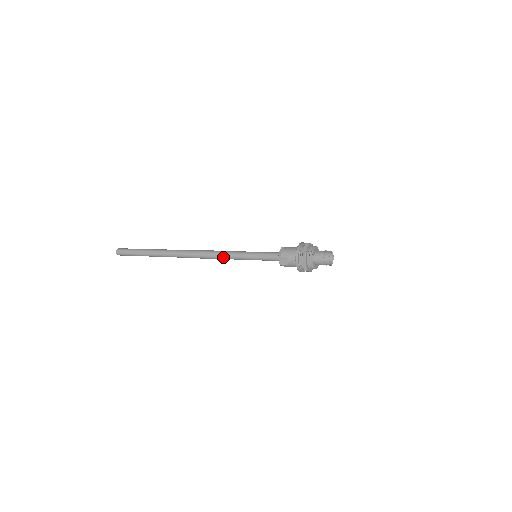
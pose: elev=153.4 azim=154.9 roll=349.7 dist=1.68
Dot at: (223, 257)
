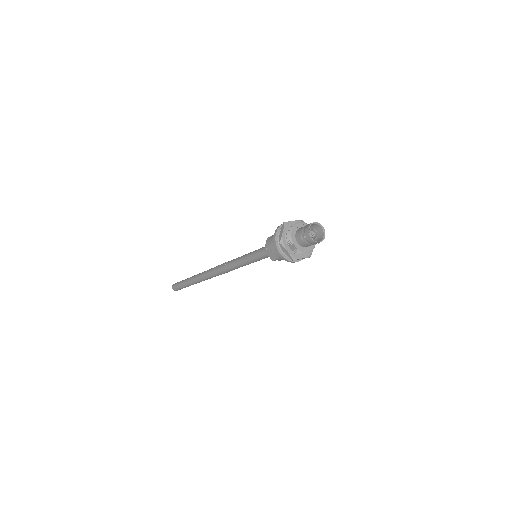
Dot at: (232, 268)
